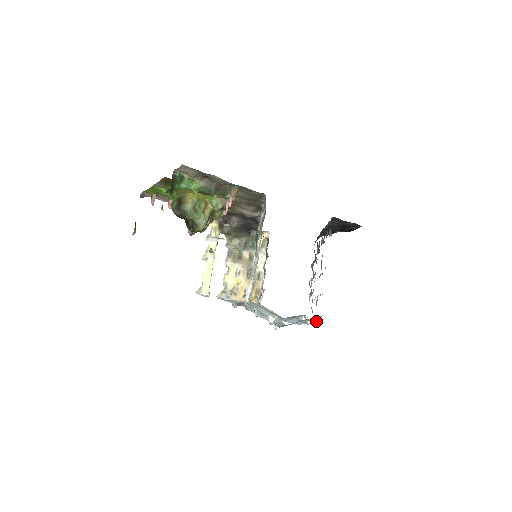
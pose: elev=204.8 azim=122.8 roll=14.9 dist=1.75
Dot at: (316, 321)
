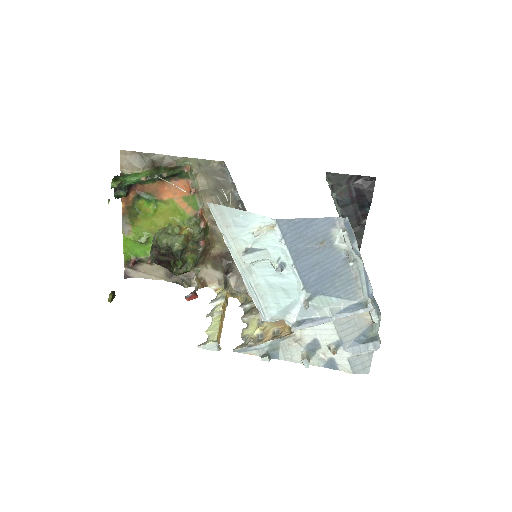
Dot at: (343, 235)
